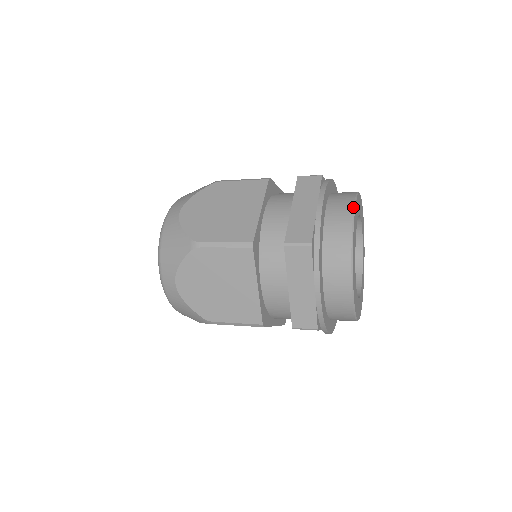
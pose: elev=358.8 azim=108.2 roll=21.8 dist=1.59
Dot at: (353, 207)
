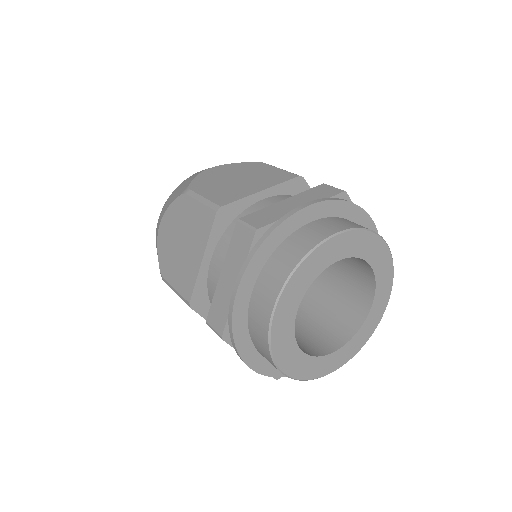
Dot at: (341, 230)
